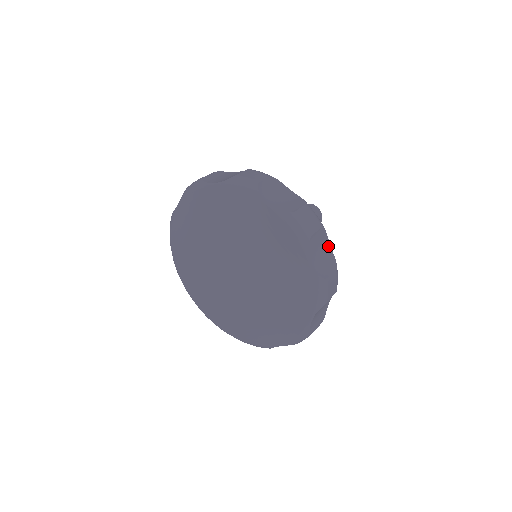
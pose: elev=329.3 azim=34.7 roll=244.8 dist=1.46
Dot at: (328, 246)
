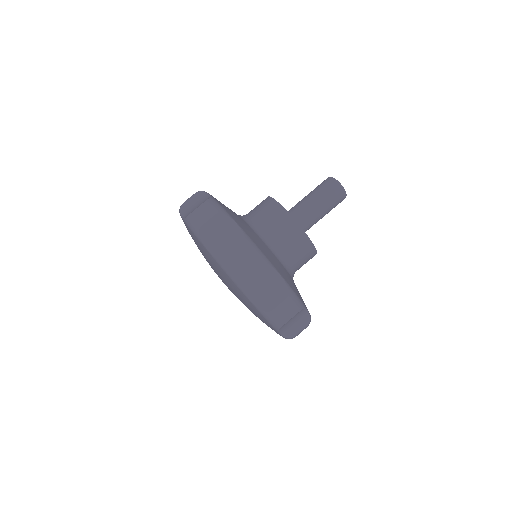
Dot at: occluded
